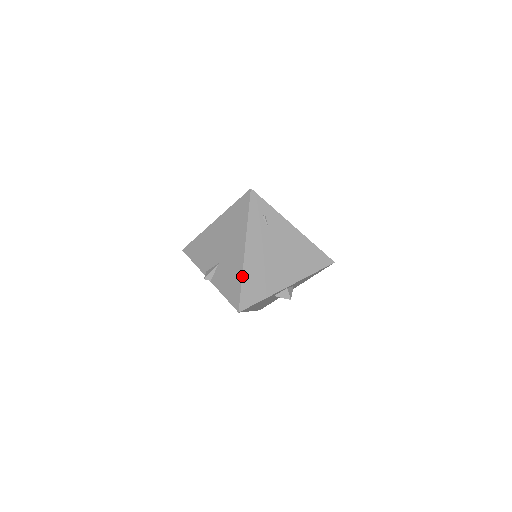
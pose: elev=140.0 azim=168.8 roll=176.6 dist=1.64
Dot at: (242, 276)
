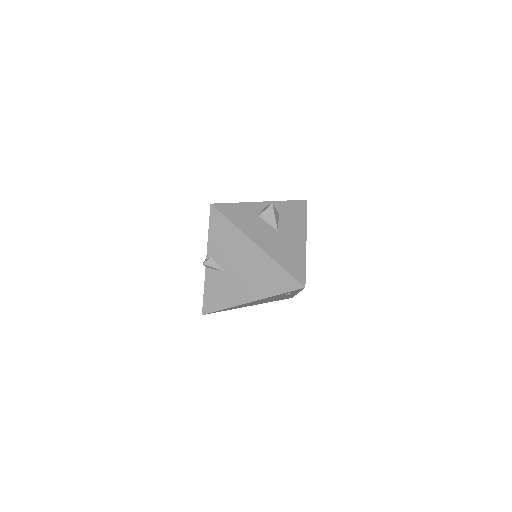
Dot at: occluded
